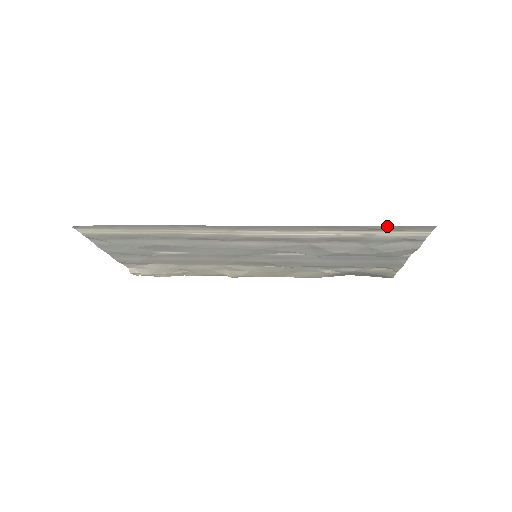
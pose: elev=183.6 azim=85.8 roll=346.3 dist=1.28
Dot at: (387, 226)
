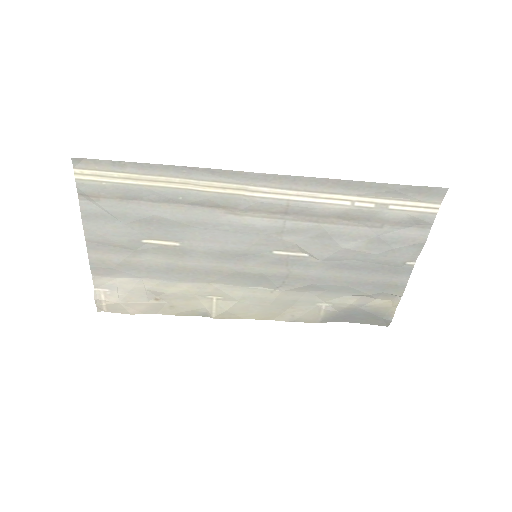
Dot at: occluded
